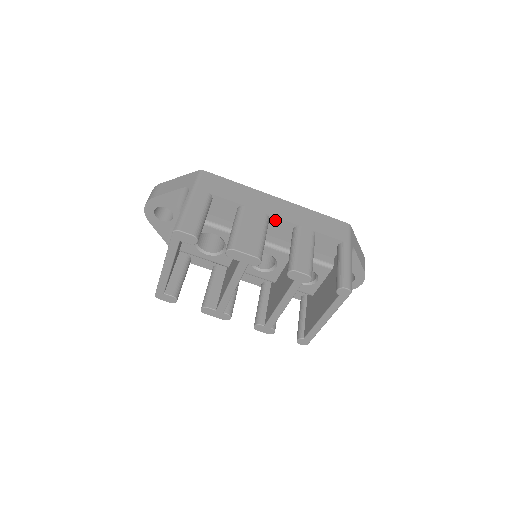
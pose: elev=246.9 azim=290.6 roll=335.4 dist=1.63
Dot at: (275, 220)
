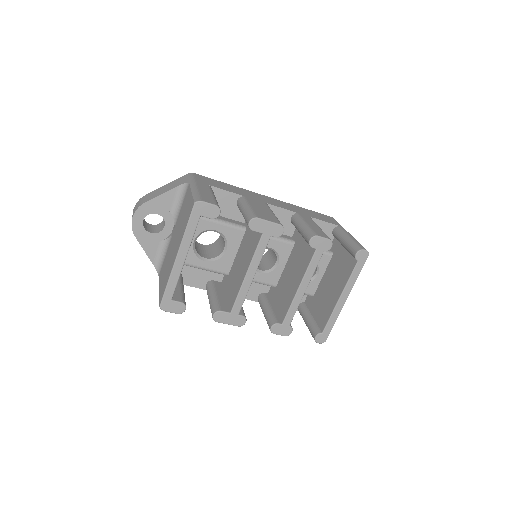
Dot at: (274, 210)
